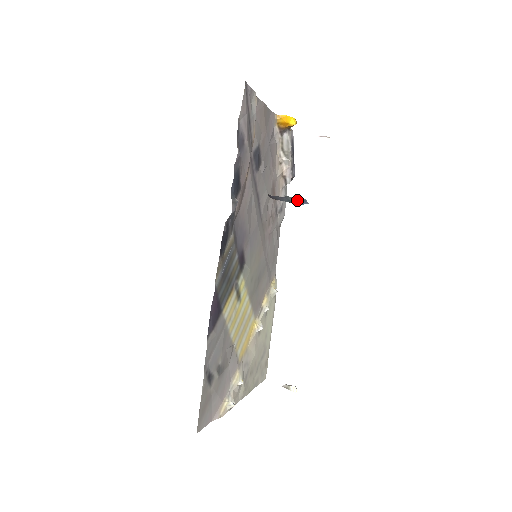
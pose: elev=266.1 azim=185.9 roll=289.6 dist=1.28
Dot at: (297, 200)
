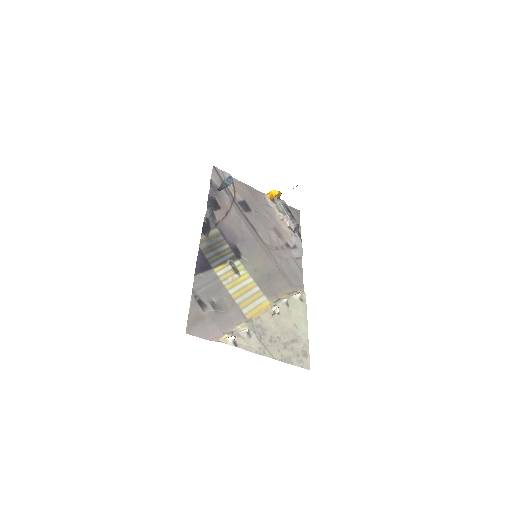
Dot at: (227, 180)
